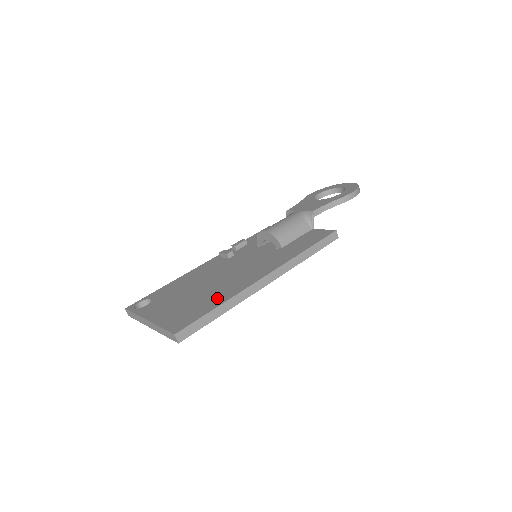
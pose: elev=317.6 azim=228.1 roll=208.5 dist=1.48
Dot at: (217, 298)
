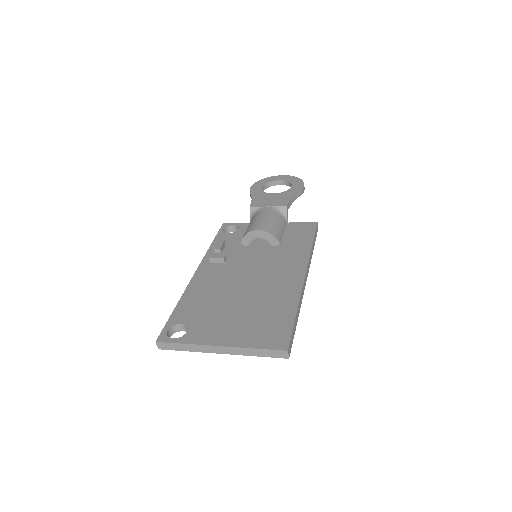
Dot at: (282, 305)
